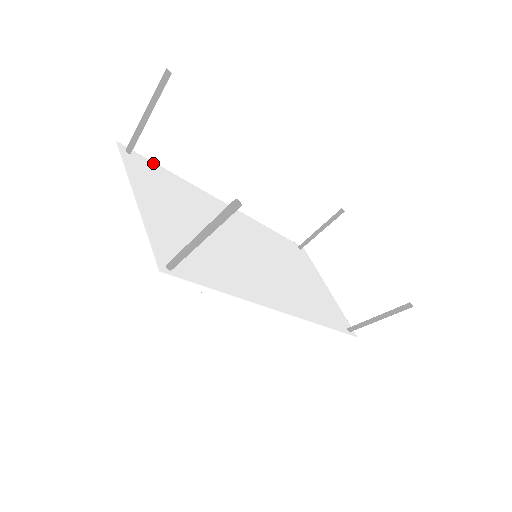
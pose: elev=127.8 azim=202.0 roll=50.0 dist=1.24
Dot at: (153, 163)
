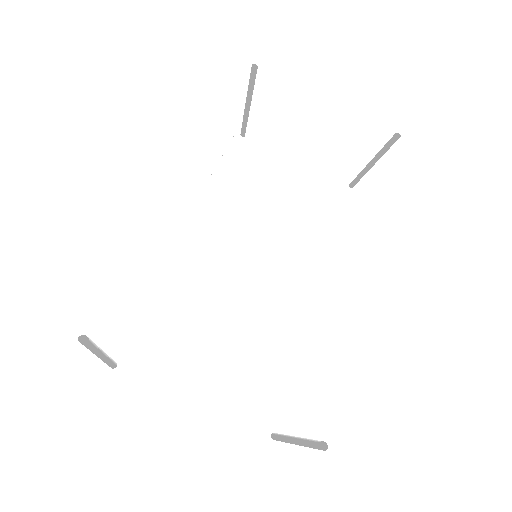
Dot at: (126, 328)
